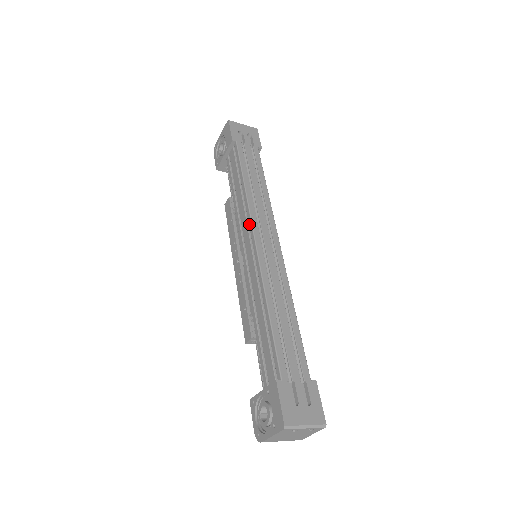
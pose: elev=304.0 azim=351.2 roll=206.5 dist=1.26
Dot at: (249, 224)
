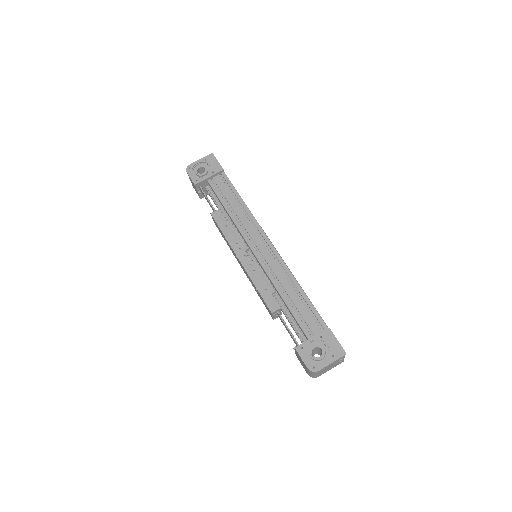
Dot at: (261, 231)
